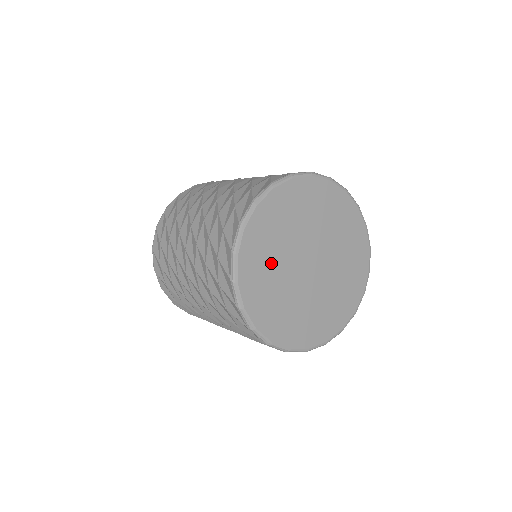
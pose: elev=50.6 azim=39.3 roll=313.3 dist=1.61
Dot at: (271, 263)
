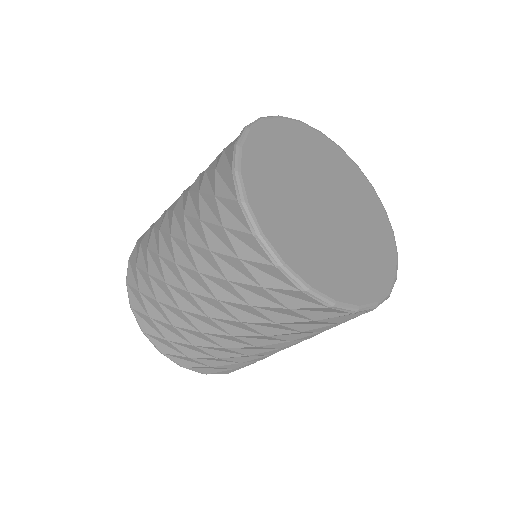
Dot at: (282, 192)
